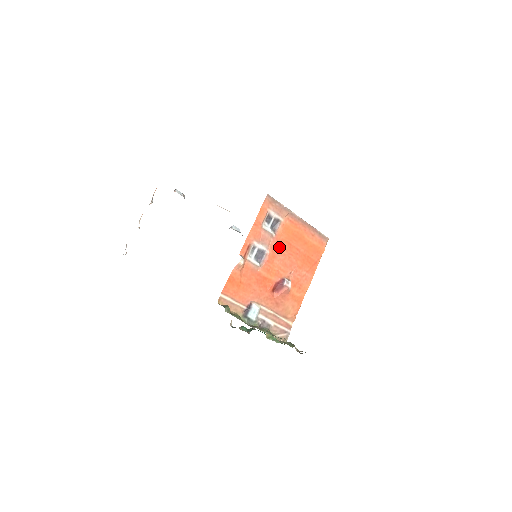
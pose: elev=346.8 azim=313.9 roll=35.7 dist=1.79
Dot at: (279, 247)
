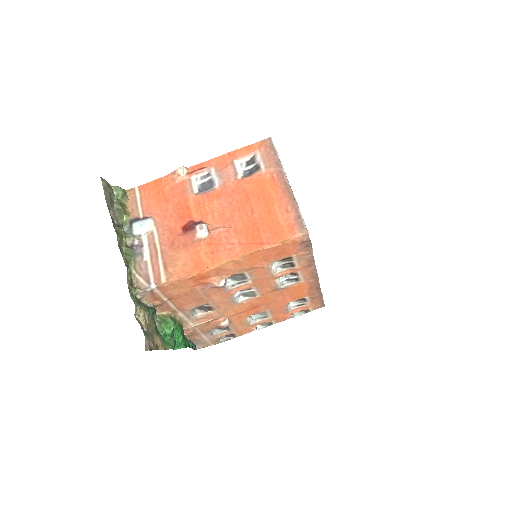
Dot at: (233, 192)
